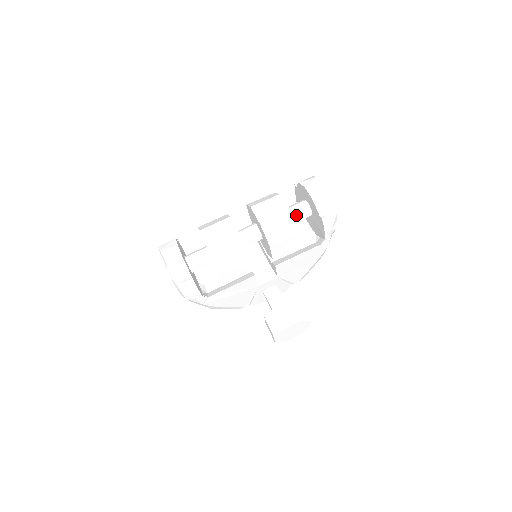
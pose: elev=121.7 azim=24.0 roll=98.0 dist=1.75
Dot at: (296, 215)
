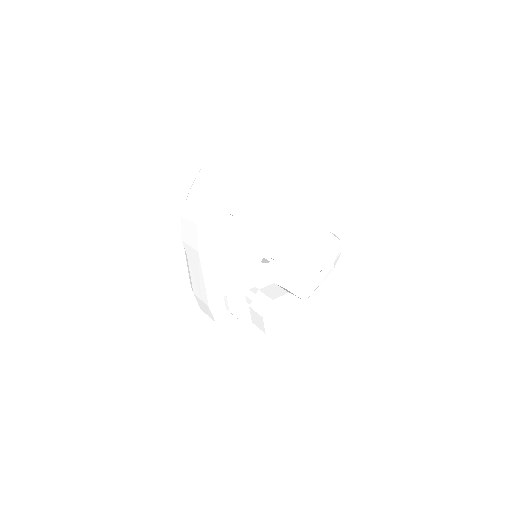
Dot at: occluded
